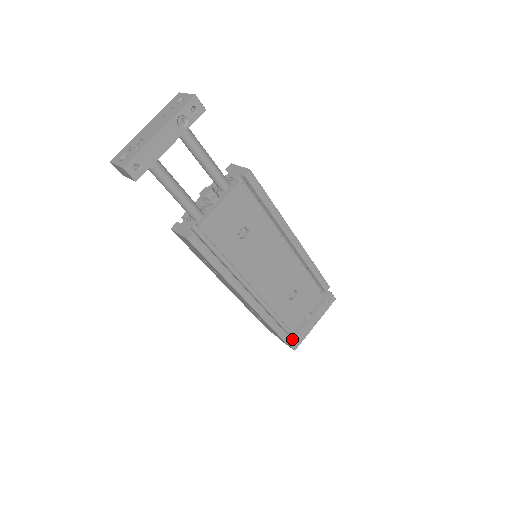
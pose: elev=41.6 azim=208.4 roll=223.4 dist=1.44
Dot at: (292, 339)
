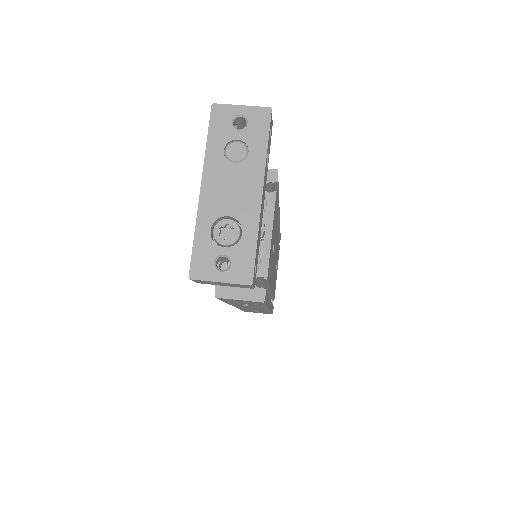
Dot at: occluded
